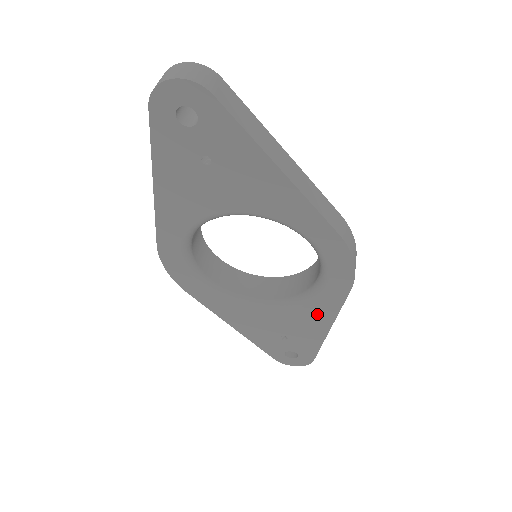
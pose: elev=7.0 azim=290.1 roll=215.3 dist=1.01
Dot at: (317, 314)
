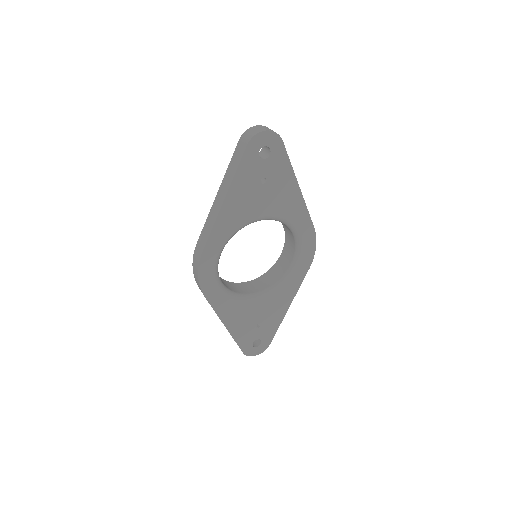
Dot at: (285, 295)
